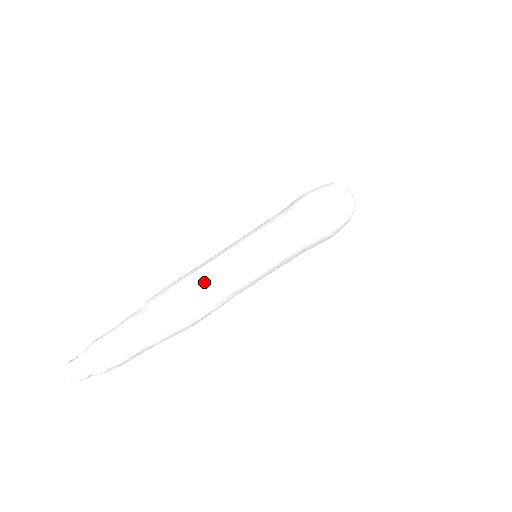
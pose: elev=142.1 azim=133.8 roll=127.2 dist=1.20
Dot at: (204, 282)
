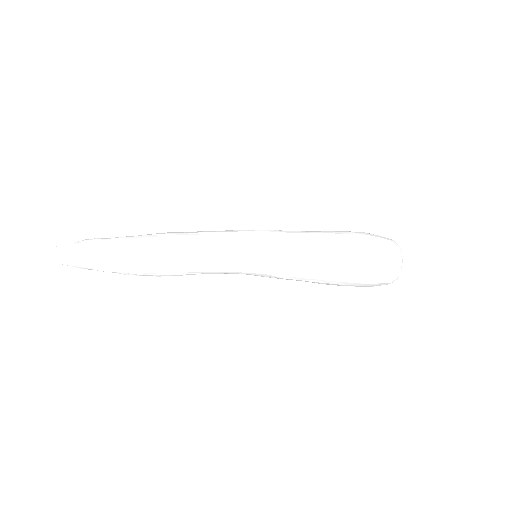
Dot at: occluded
